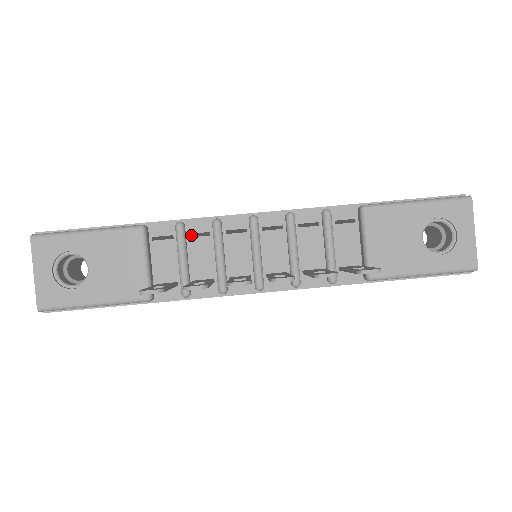
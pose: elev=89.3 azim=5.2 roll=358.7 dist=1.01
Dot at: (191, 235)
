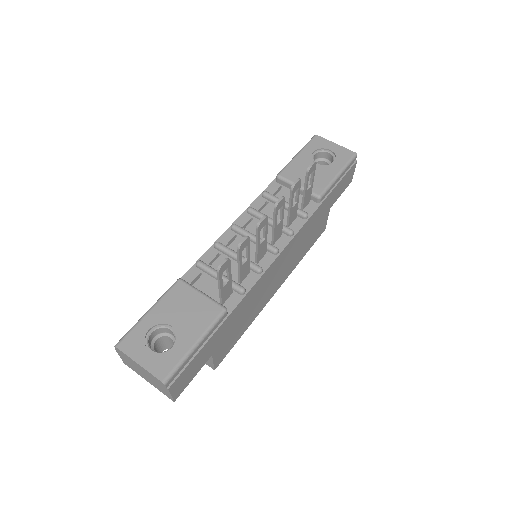
Dot at: occluded
